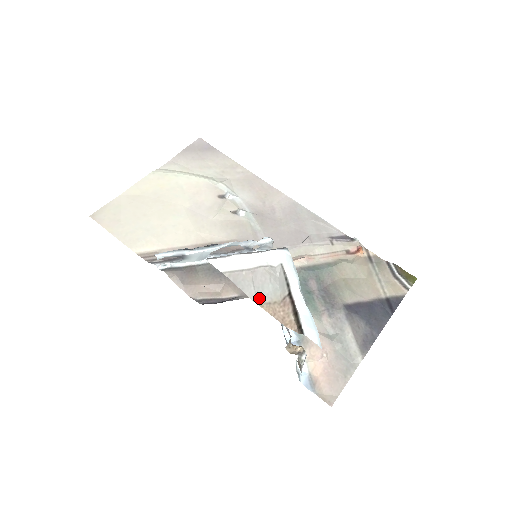
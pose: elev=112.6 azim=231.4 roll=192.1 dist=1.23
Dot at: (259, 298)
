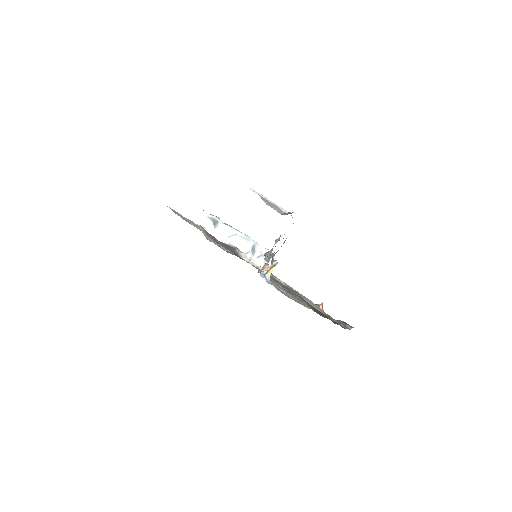
Dot at: occluded
